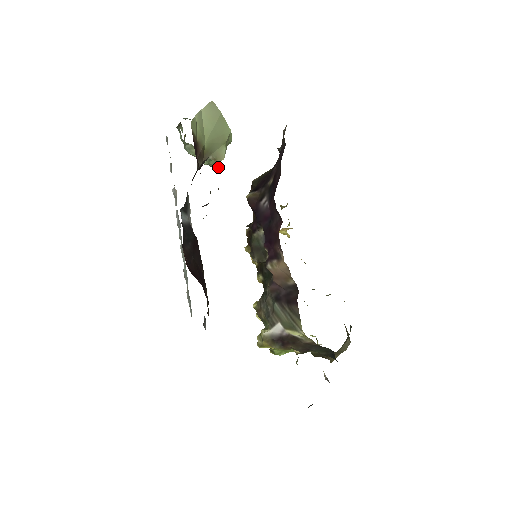
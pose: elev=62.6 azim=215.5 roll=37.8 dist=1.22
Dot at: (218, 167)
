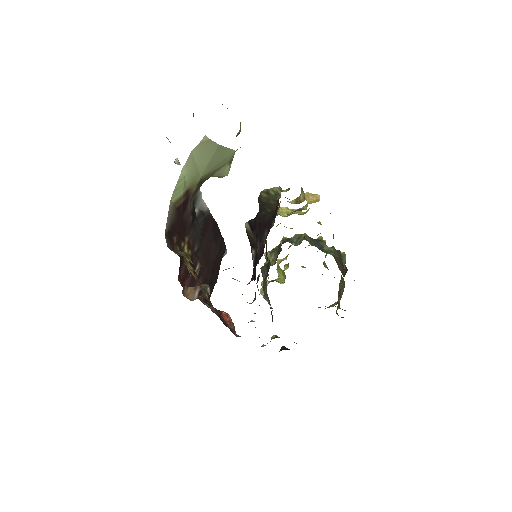
Dot at: (237, 135)
